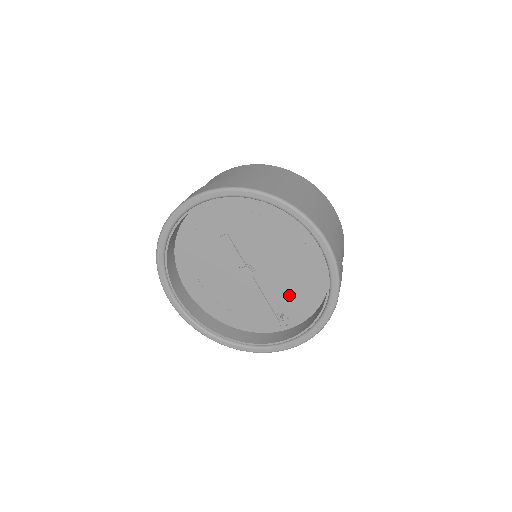
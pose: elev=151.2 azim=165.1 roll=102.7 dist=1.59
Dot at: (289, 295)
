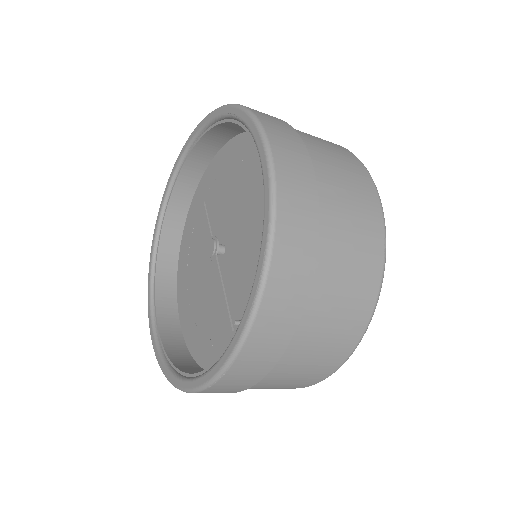
Dot at: occluded
